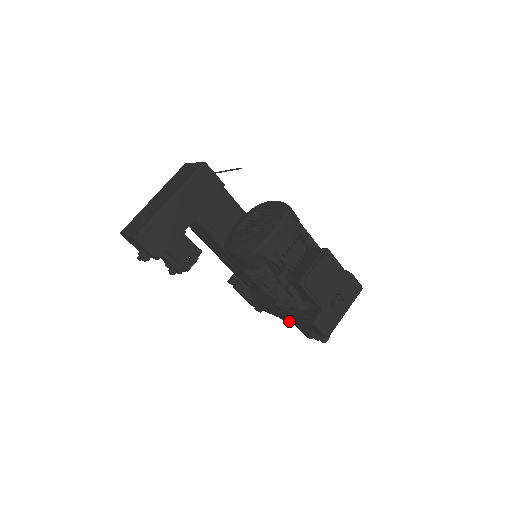
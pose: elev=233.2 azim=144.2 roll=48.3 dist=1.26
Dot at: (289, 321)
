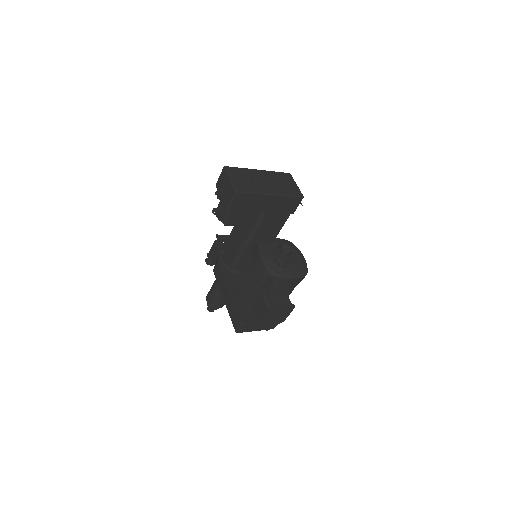
Dot at: (224, 297)
